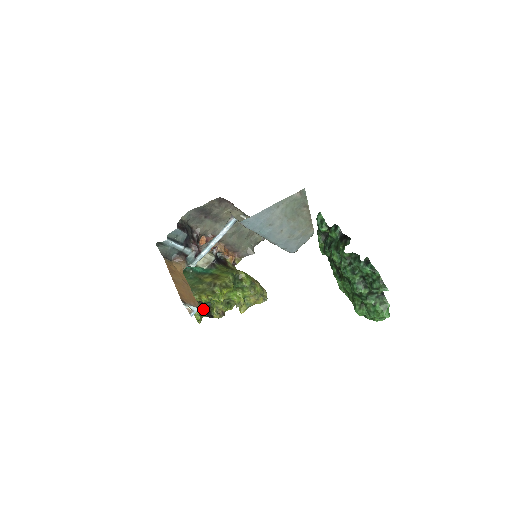
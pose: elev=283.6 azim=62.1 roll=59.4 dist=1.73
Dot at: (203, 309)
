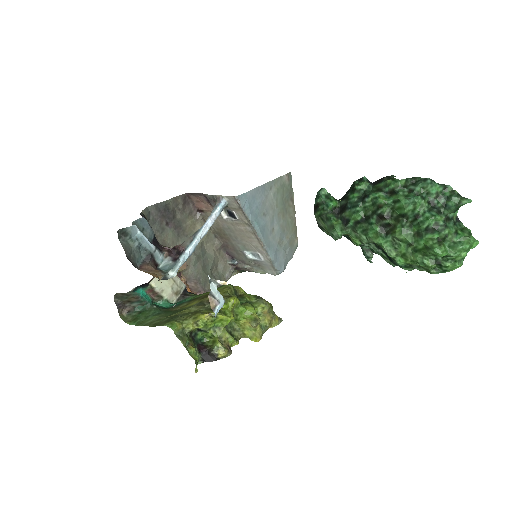
Dot at: (196, 349)
